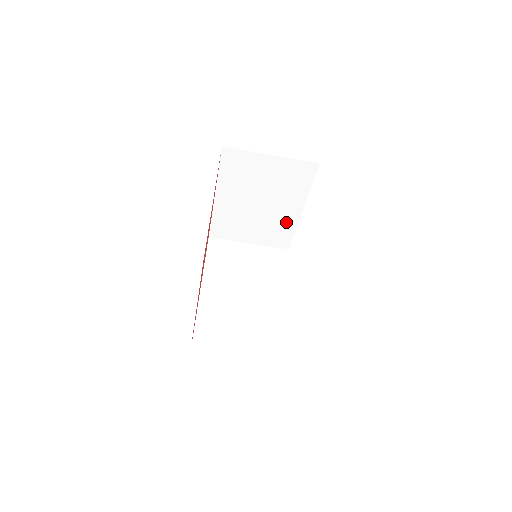
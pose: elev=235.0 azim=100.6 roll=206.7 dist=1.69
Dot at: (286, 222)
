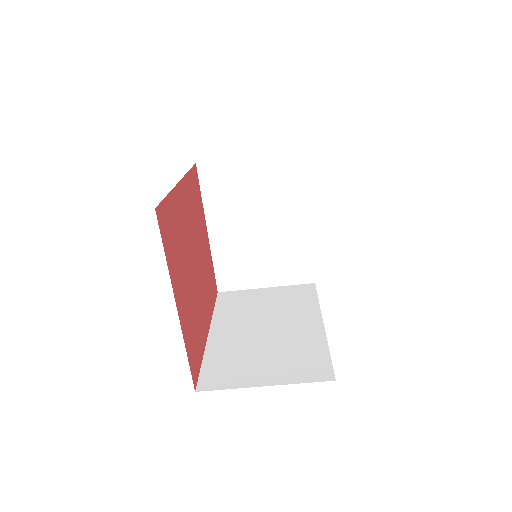
Dot at: (297, 243)
